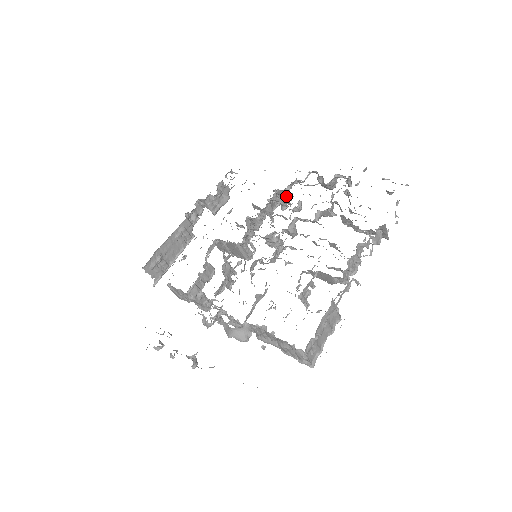
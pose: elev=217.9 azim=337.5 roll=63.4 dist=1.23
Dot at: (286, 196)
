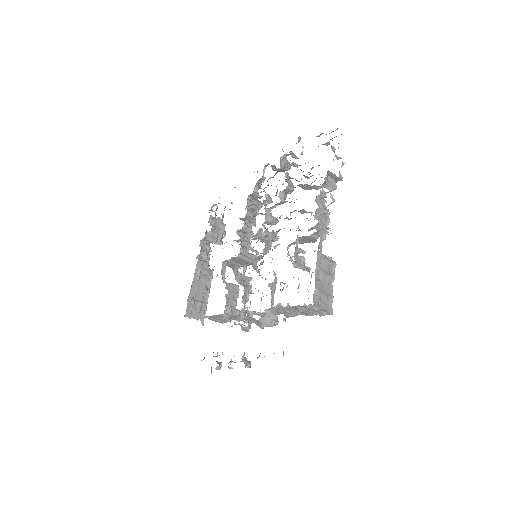
Dot at: (258, 197)
